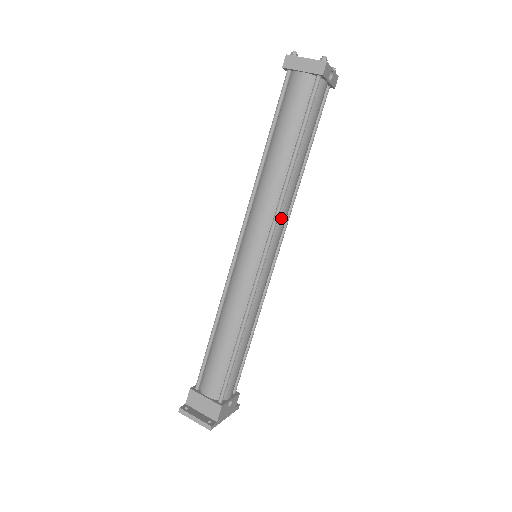
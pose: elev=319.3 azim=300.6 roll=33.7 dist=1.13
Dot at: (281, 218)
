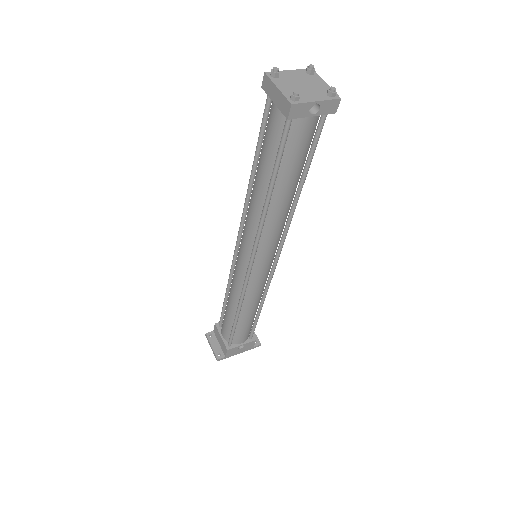
Dot at: (266, 240)
